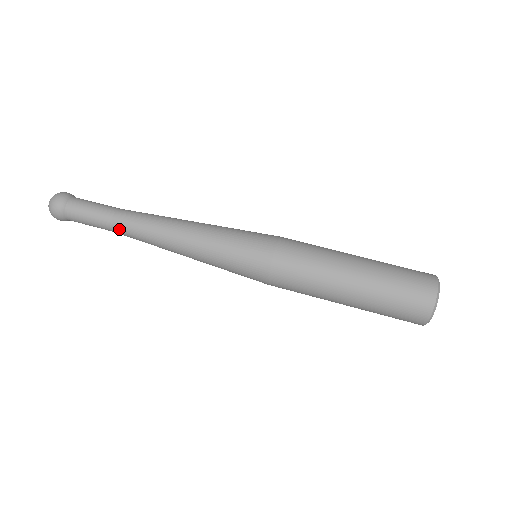
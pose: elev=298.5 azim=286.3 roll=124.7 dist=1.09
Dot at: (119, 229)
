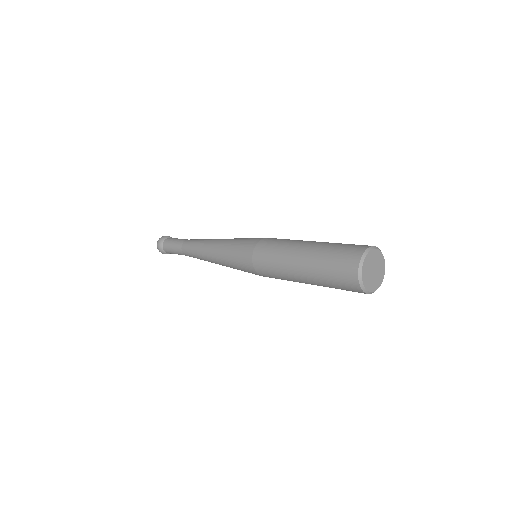
Dot at: (190, 240)
